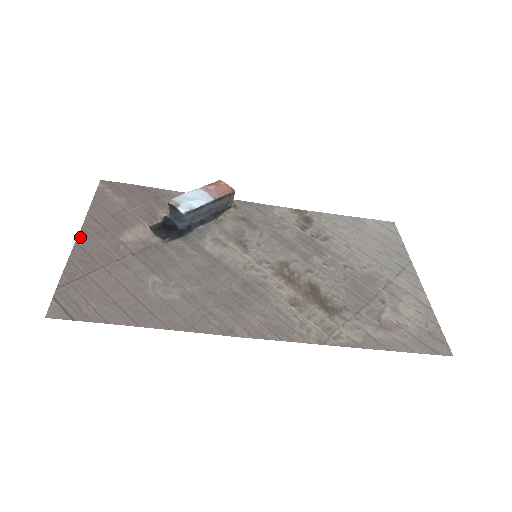
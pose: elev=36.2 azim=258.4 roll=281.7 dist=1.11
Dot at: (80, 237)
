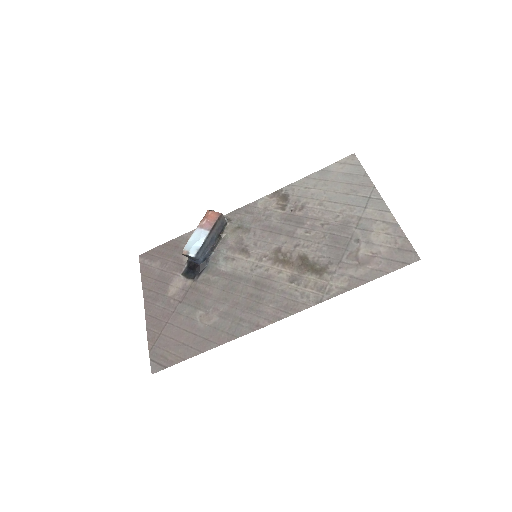
Dot at: (146, 308)
